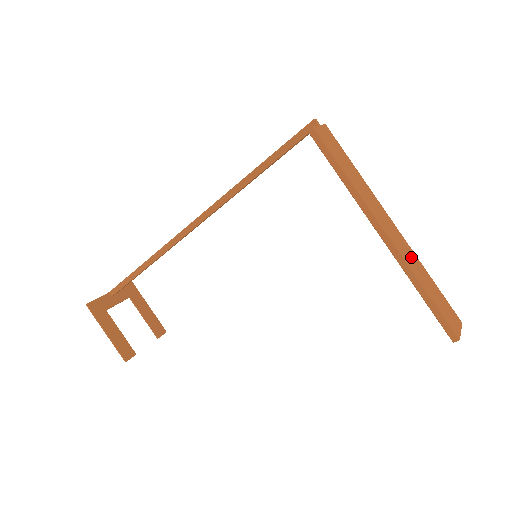
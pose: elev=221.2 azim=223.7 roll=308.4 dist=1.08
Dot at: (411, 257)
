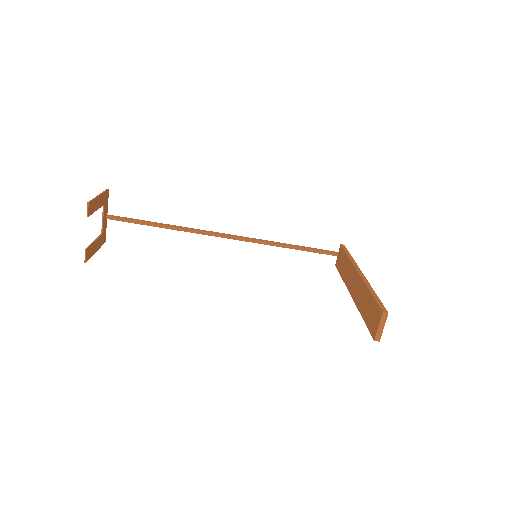
Dot at: occluded
